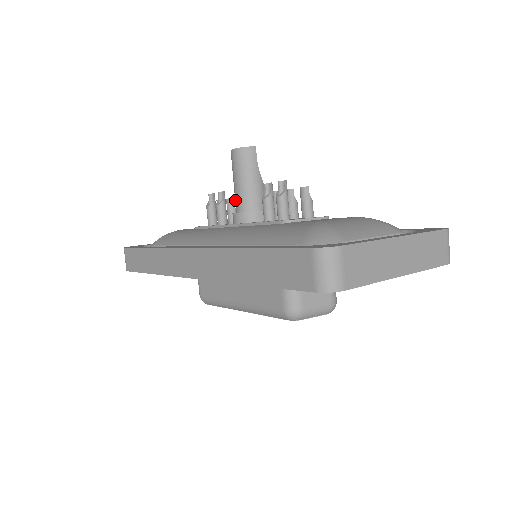
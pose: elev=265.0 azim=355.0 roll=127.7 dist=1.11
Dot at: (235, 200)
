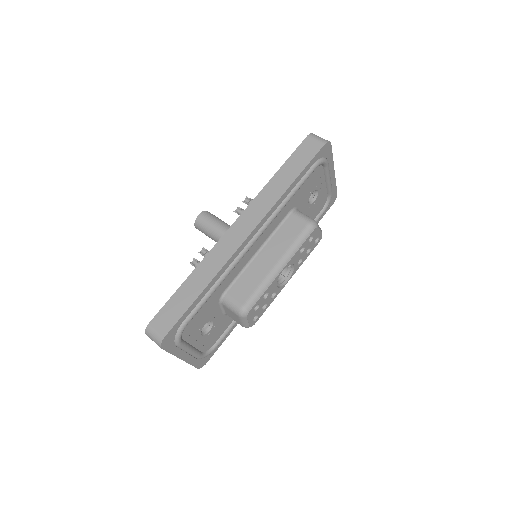
Dot at: (220, 234)
